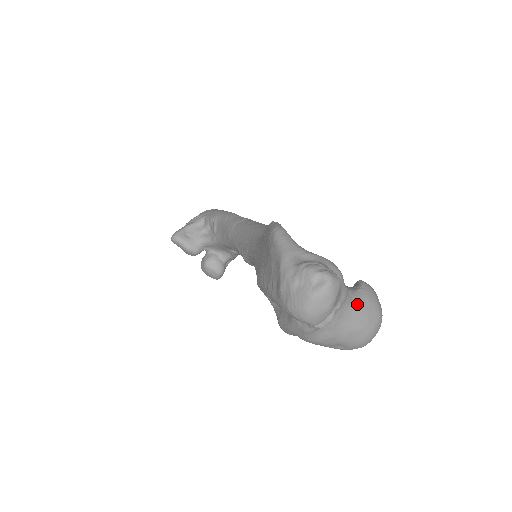
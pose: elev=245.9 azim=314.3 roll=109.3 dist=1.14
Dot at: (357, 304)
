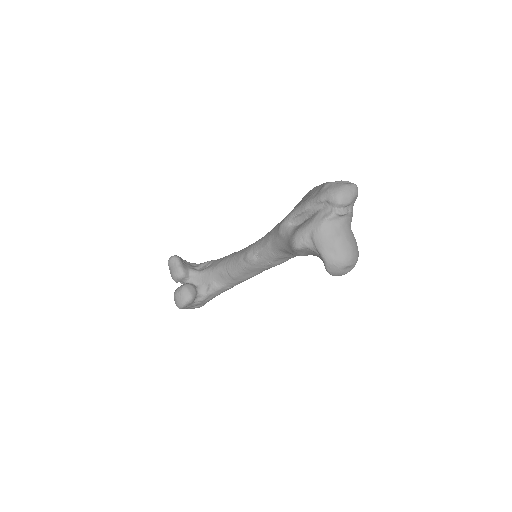
Dot at: (352, 232)
